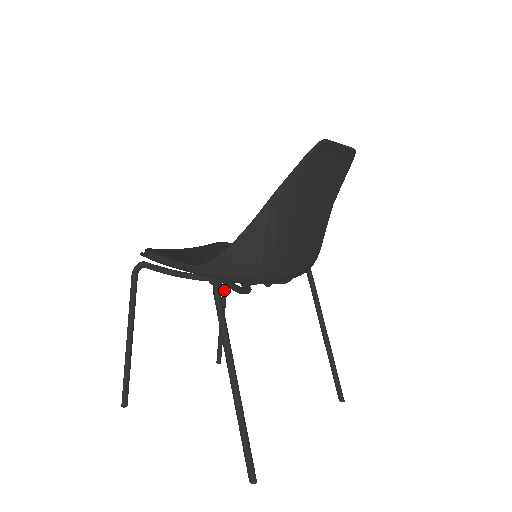
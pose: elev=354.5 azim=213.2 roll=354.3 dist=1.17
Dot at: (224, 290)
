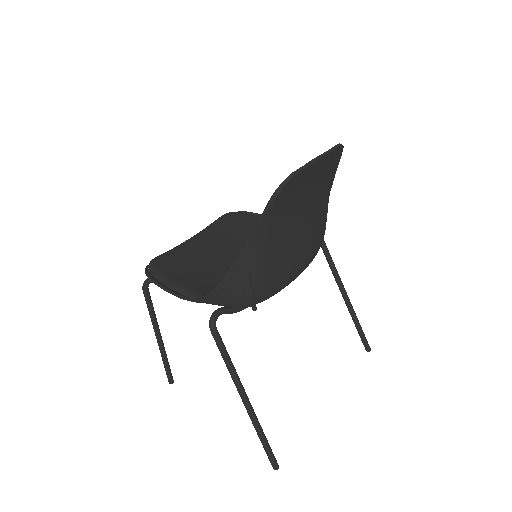
Dot at: occluded
